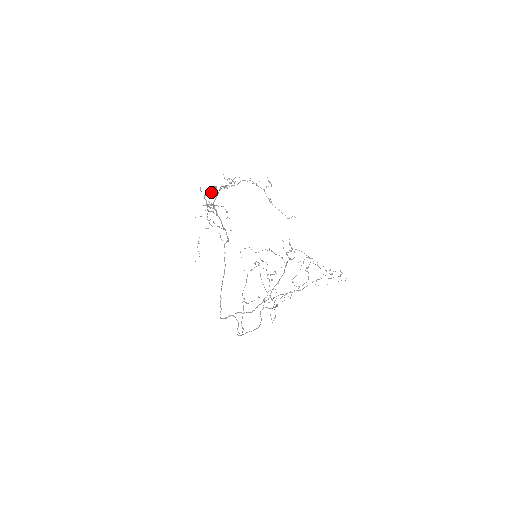
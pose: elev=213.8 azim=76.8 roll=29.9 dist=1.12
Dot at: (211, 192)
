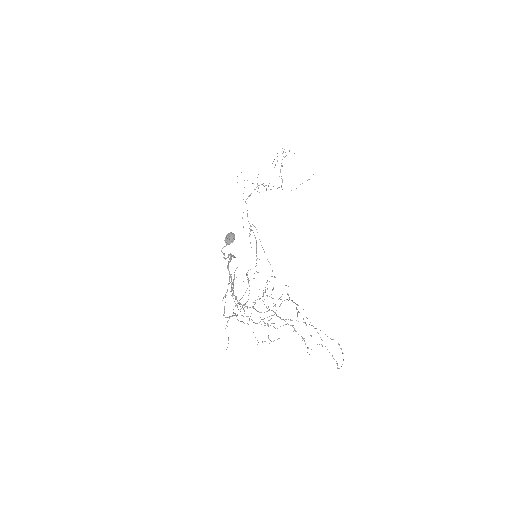
Dot at: occluded
